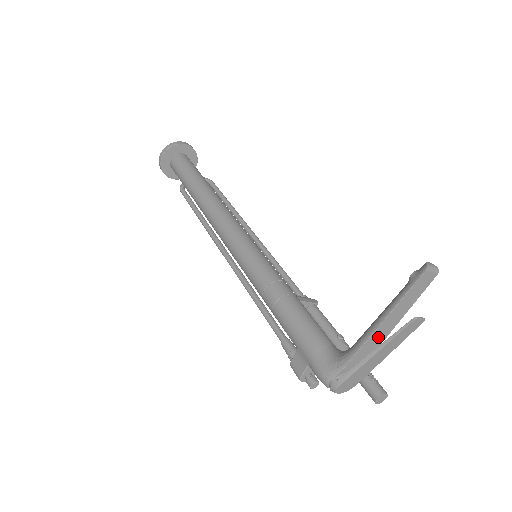
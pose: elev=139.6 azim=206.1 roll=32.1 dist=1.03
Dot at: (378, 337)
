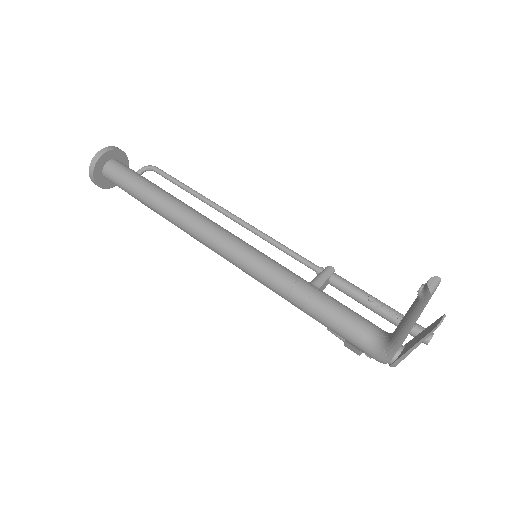
Dot at: (410, 330)
